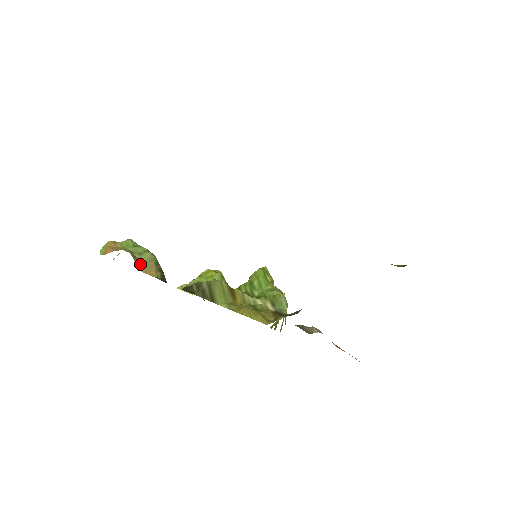
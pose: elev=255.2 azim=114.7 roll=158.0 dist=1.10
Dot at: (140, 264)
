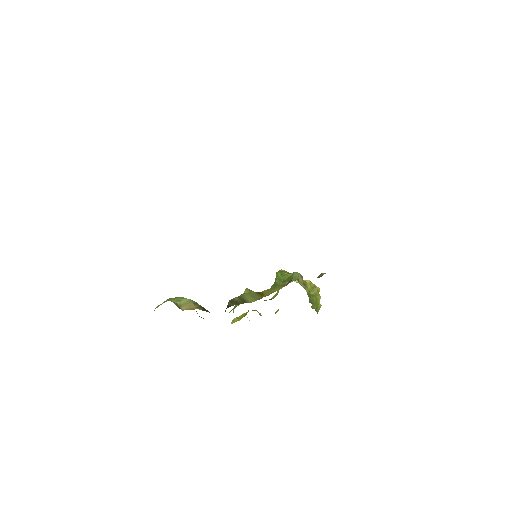
Dot at: (182, 307)
